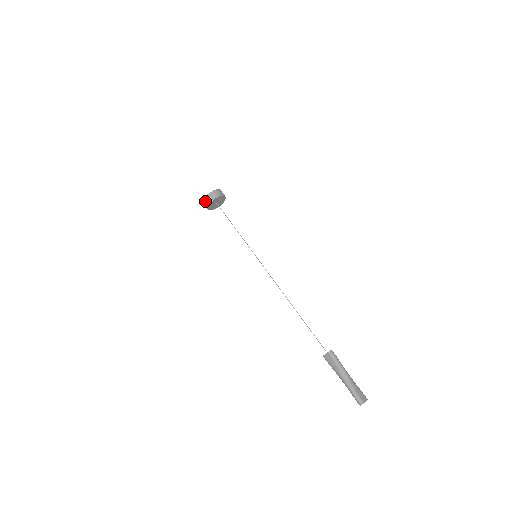
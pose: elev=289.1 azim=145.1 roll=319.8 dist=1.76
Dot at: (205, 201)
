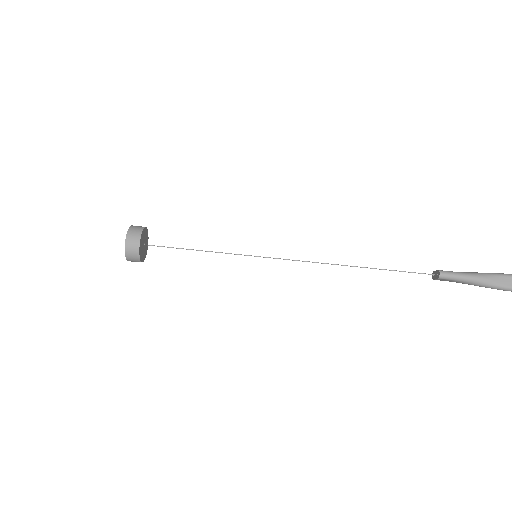
Dot at: occluded
